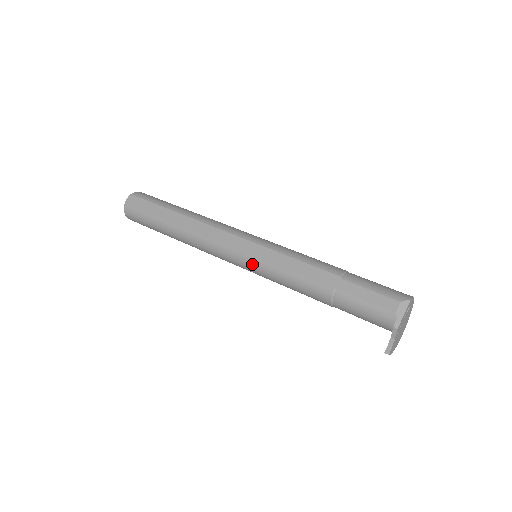
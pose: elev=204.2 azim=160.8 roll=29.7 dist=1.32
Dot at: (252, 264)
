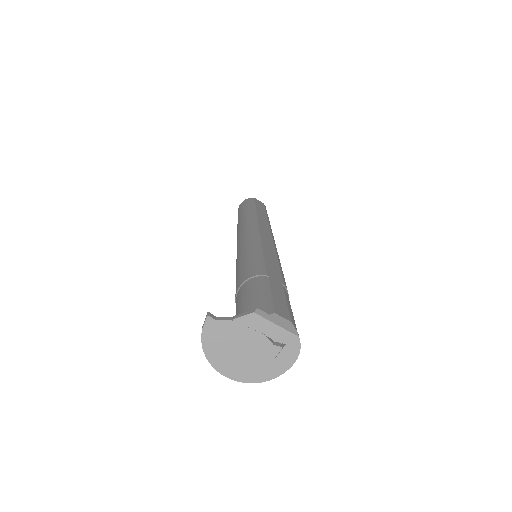
Dot at: (252, 239)
